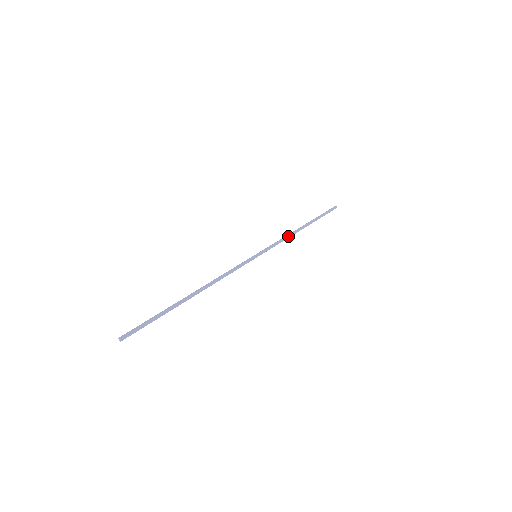
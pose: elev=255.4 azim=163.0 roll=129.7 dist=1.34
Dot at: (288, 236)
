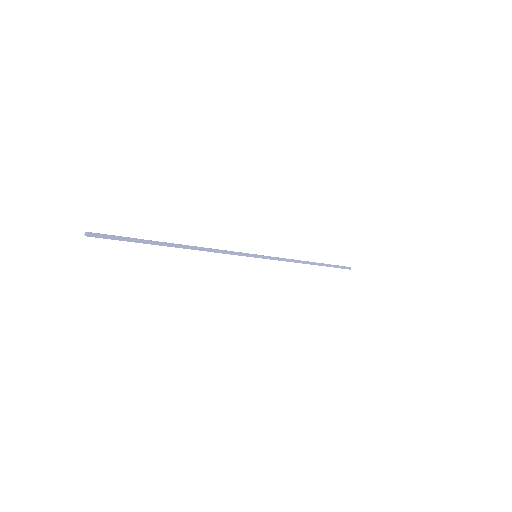
Dot at: (294, 261)
